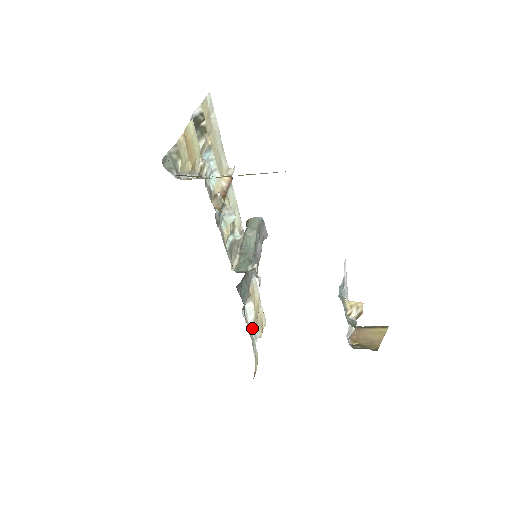
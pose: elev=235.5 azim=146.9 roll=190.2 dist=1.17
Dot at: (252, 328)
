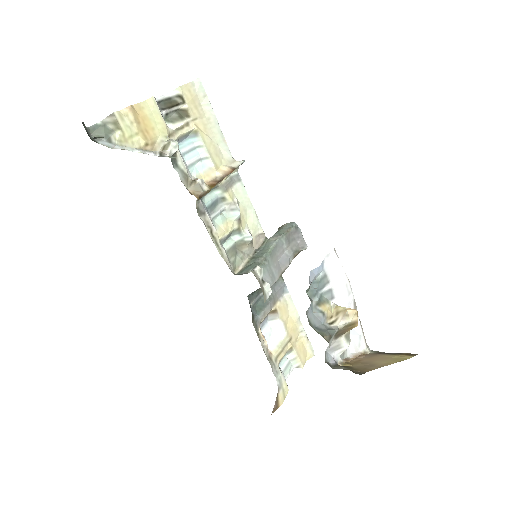
Dot at: (278, 351)
